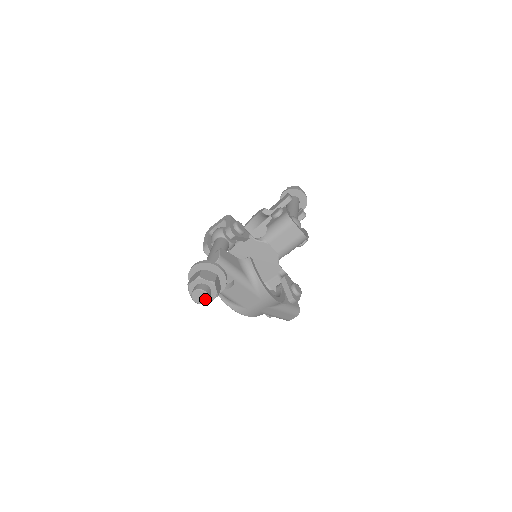
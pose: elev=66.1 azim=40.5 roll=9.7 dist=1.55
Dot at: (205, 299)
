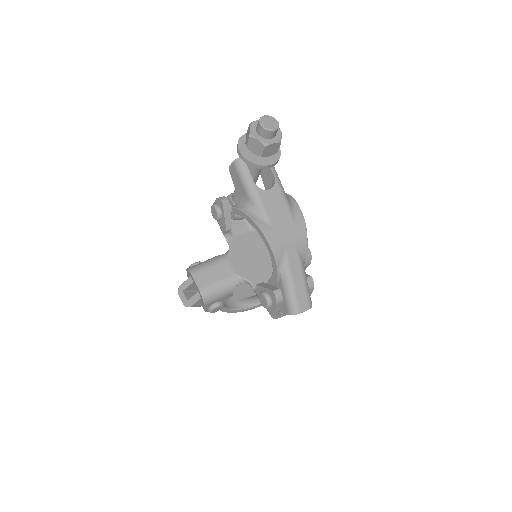
Dot at: (274, 126)
